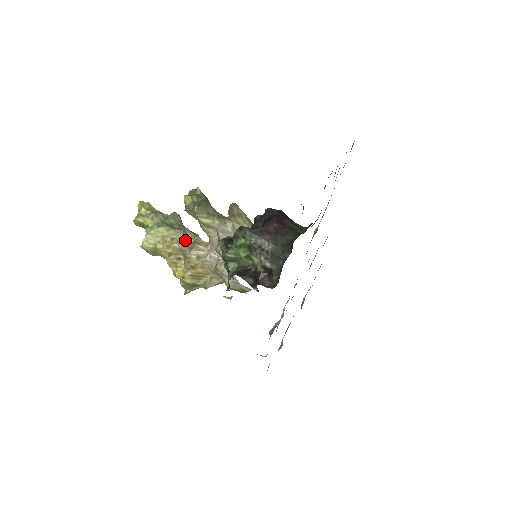
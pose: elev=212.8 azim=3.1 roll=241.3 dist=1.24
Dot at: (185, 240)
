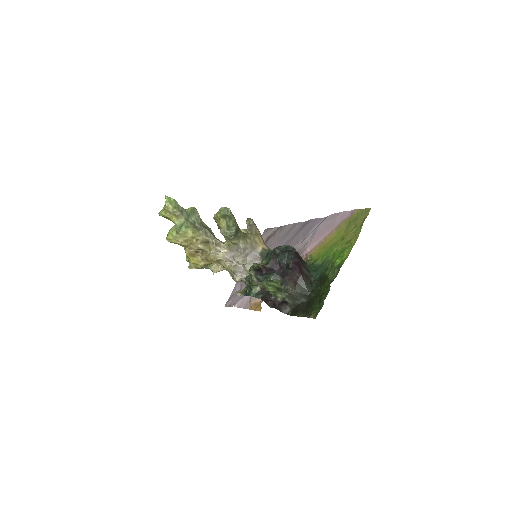
Dot at: (205, 240)
